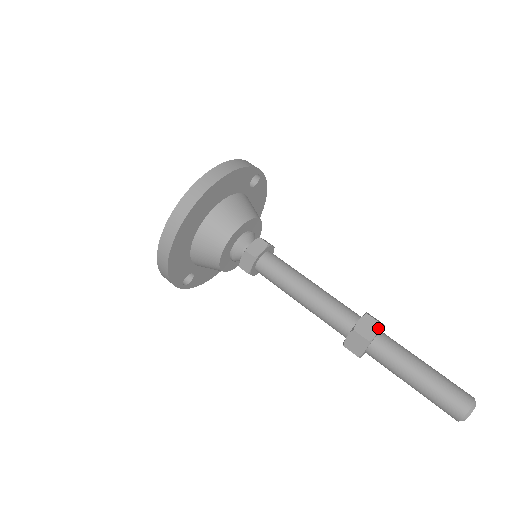
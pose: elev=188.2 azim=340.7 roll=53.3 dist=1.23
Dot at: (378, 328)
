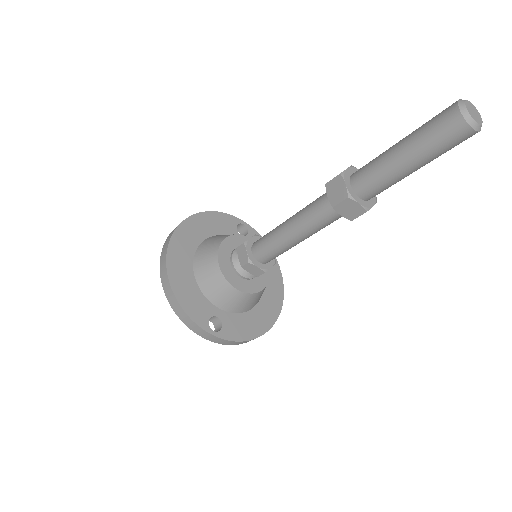
Dot at: (347, 168)
